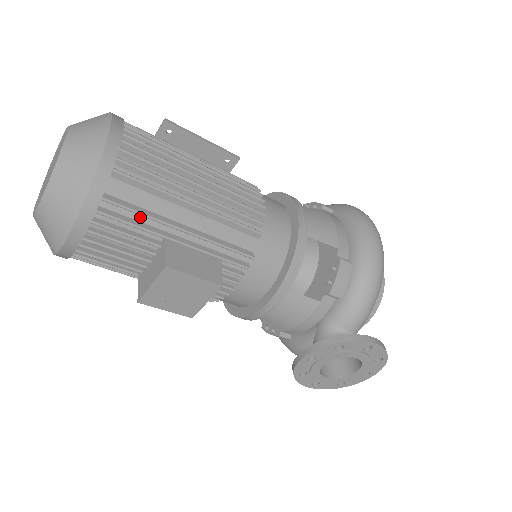
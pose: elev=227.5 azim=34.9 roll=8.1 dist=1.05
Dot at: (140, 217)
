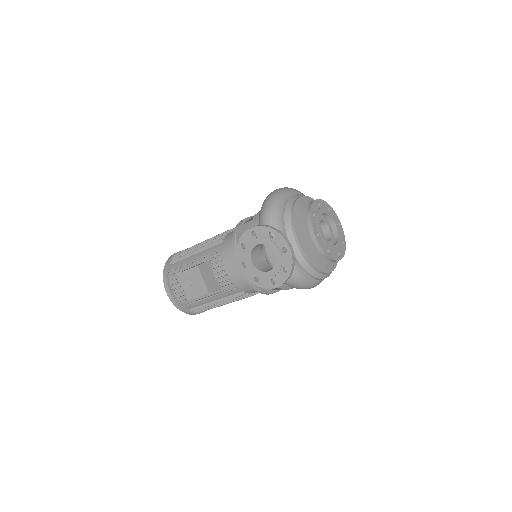
Dot at: (181, 269)
